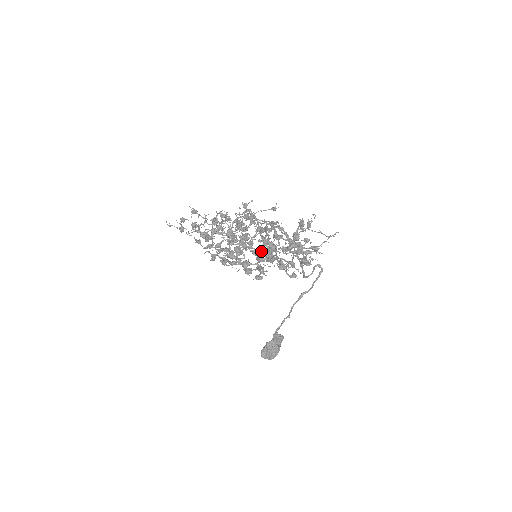
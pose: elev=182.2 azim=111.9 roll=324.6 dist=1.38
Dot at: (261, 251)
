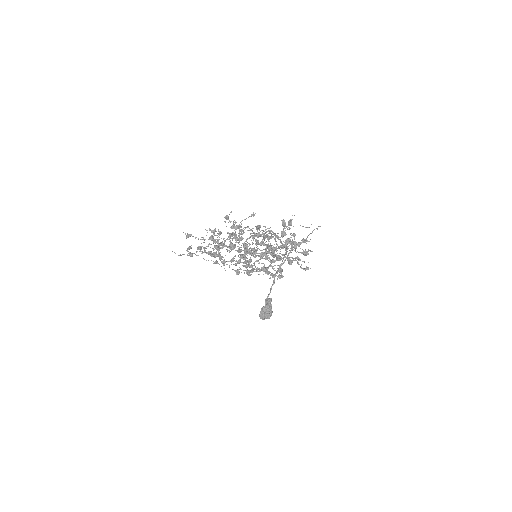
Dot at: (266, 254)
